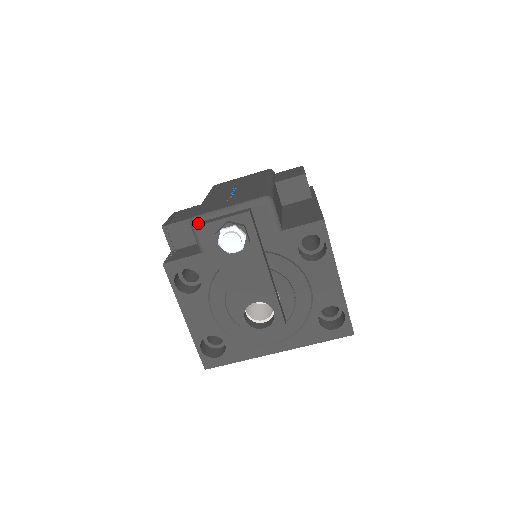
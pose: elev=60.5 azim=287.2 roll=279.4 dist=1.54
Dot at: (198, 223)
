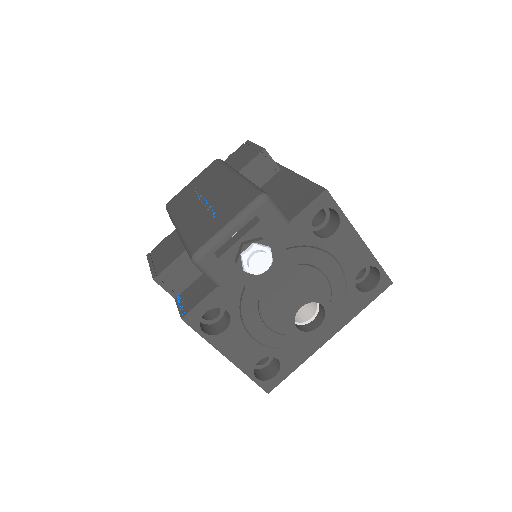
Dot at: (202, 258)
